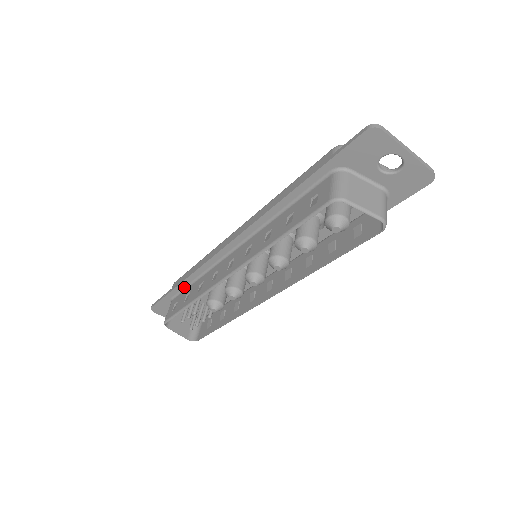
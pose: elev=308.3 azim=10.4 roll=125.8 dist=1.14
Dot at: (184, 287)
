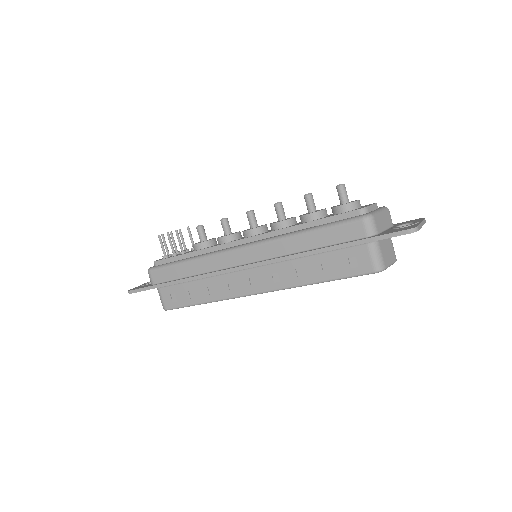
Dot at: (178, 283)
